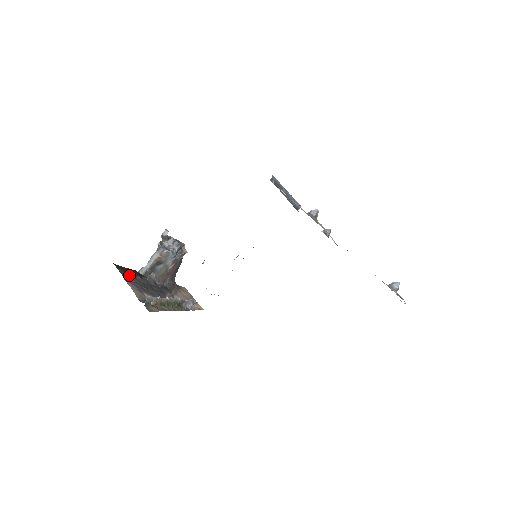
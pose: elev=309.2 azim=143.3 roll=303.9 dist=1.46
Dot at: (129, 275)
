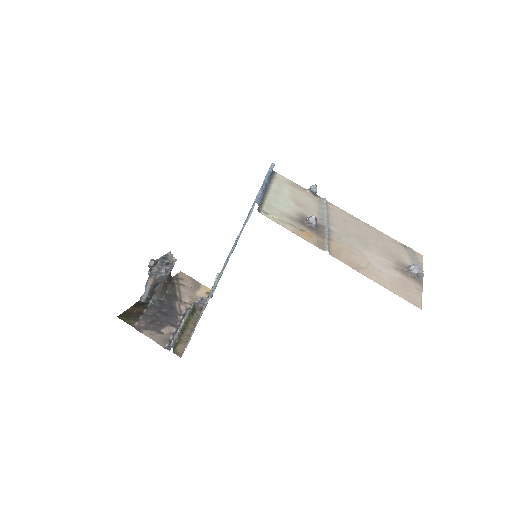
Dot at: (137, 319)
